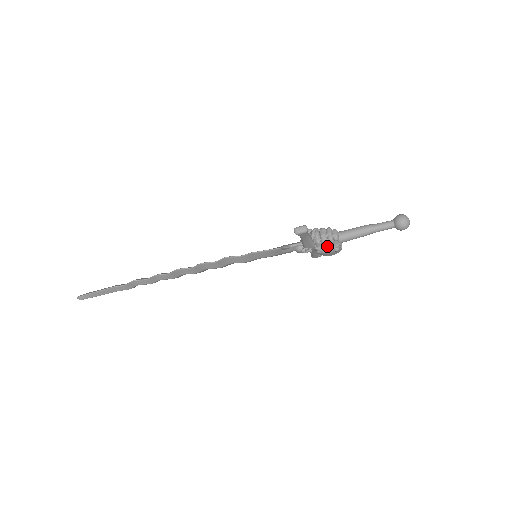
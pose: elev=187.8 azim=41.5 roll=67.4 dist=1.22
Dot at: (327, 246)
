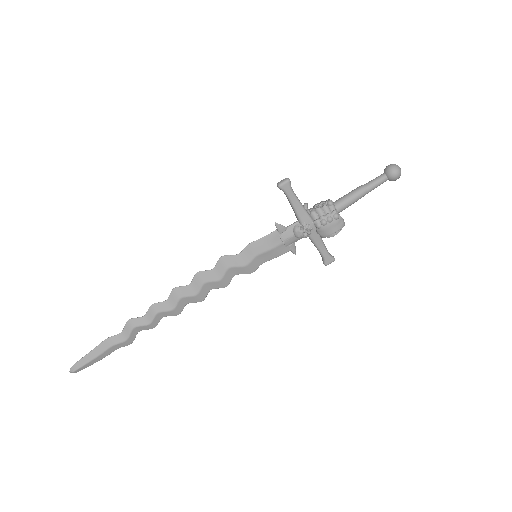
Dot at: (324, 215)
